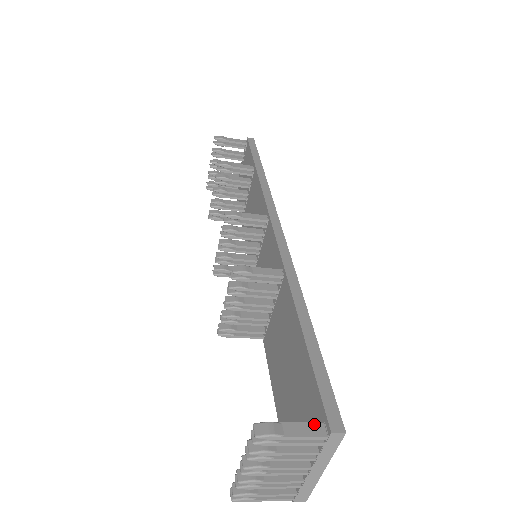
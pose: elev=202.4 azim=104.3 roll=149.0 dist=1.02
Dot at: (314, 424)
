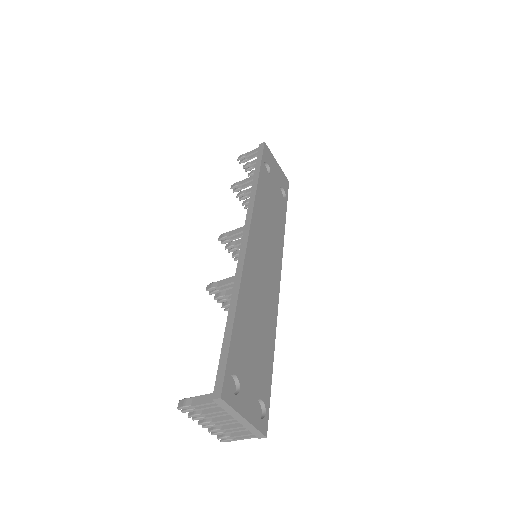
Dot at: (210, 395)
